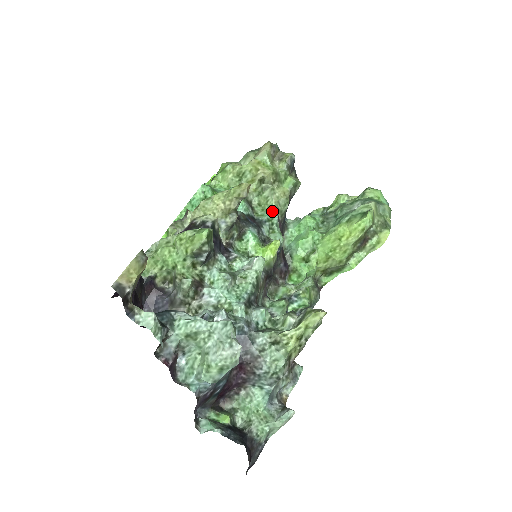
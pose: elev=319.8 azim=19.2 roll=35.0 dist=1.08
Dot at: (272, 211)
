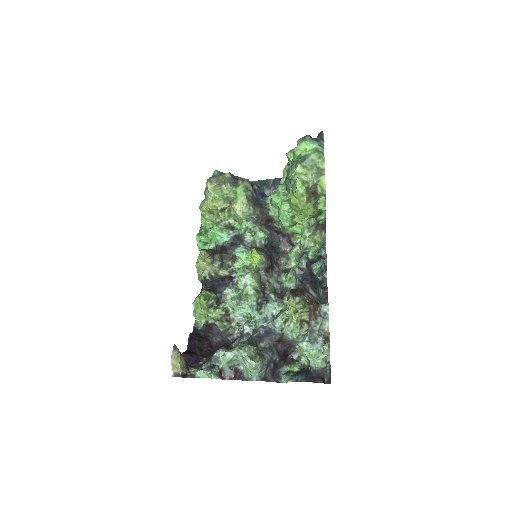
Dot at: (243, 222)
